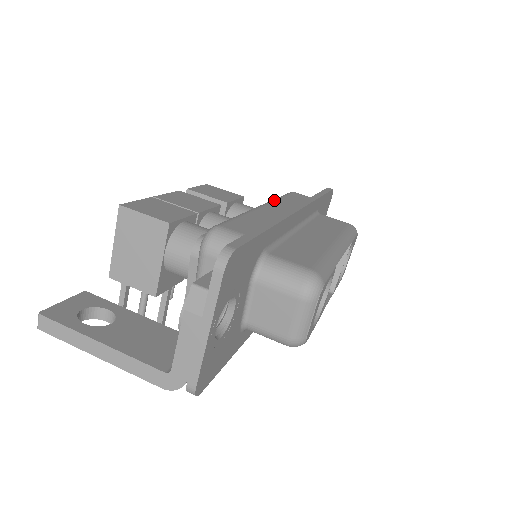
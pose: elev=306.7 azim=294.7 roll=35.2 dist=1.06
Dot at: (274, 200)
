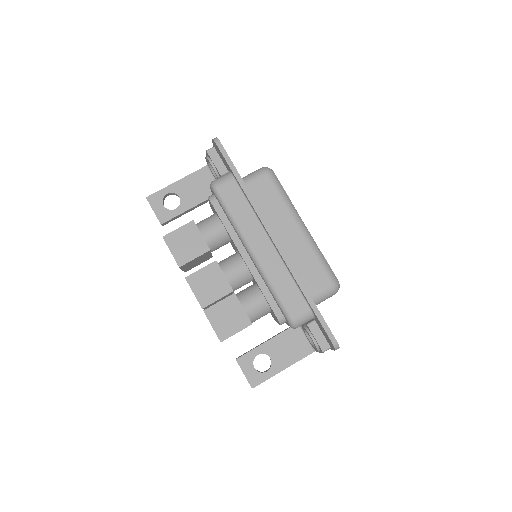
Dot at: (243, 233)
